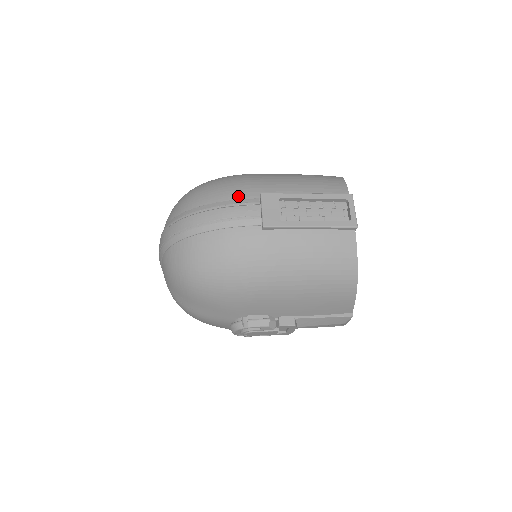
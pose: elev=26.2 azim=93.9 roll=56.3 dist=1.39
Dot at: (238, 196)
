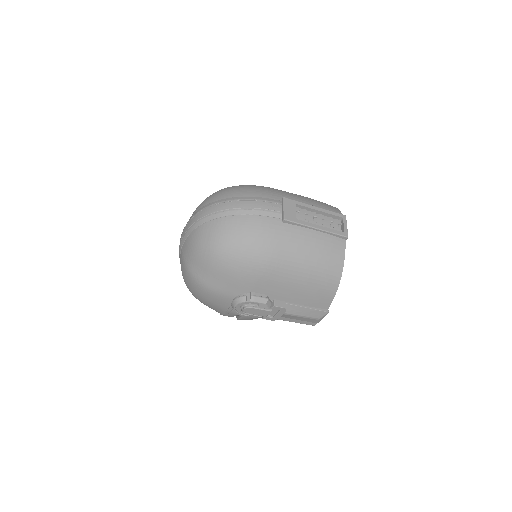
Dot at: (266, 196)
